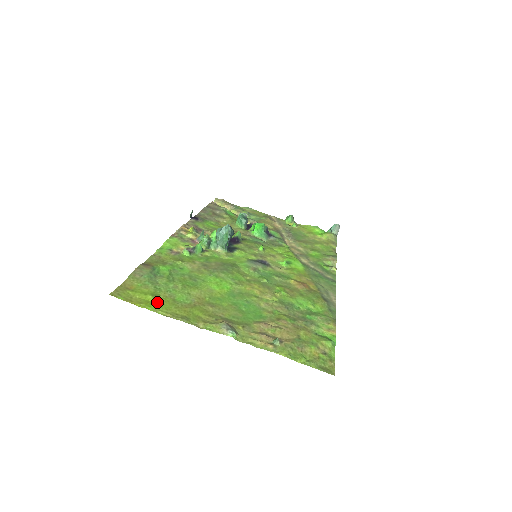
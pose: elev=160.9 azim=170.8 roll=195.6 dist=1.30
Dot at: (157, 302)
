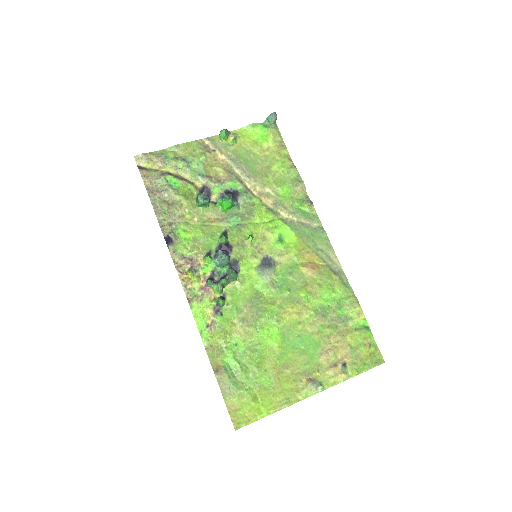
Dot at: (261, 403)
